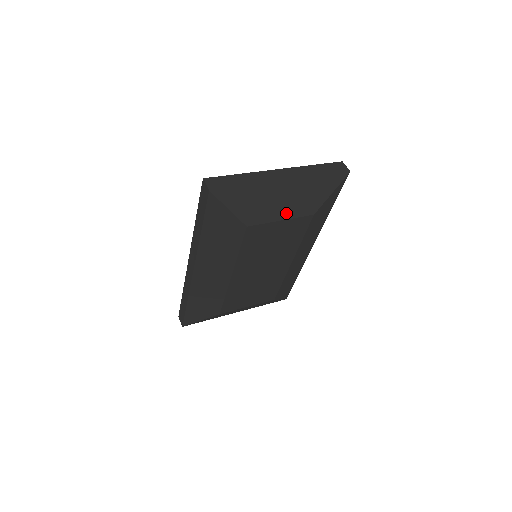
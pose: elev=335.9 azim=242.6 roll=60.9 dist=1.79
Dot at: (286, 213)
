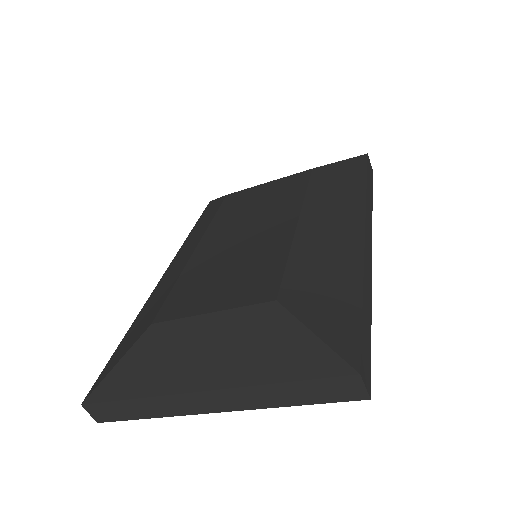
Dot at: occluded
